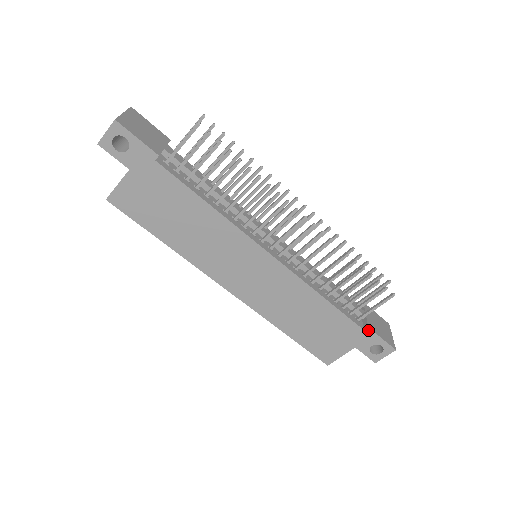
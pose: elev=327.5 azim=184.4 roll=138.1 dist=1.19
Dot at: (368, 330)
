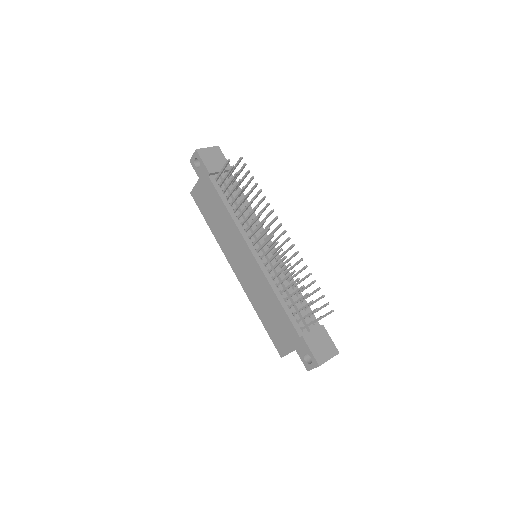
Dot at: (302, 338)
